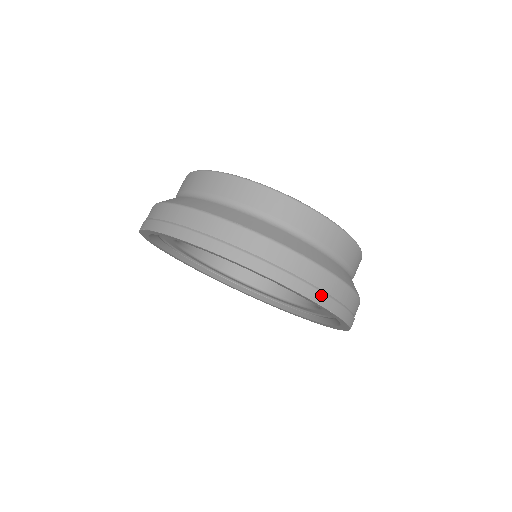
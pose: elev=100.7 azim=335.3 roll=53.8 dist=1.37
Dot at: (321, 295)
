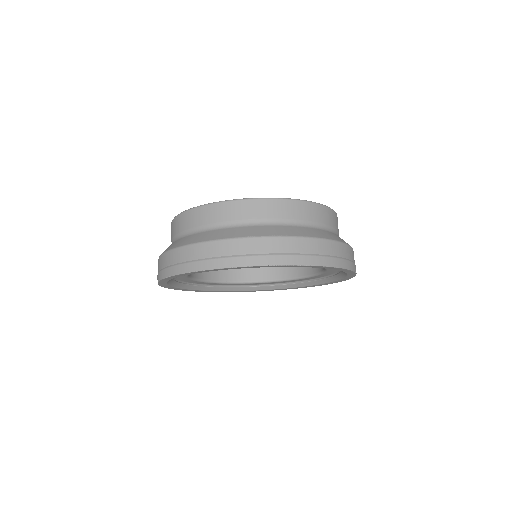
Dot at: (333, 260)
